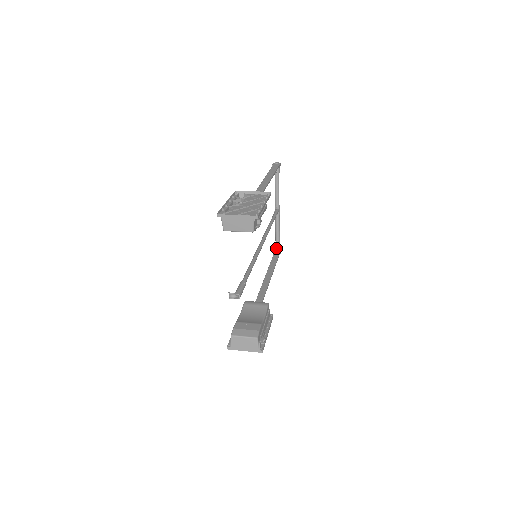
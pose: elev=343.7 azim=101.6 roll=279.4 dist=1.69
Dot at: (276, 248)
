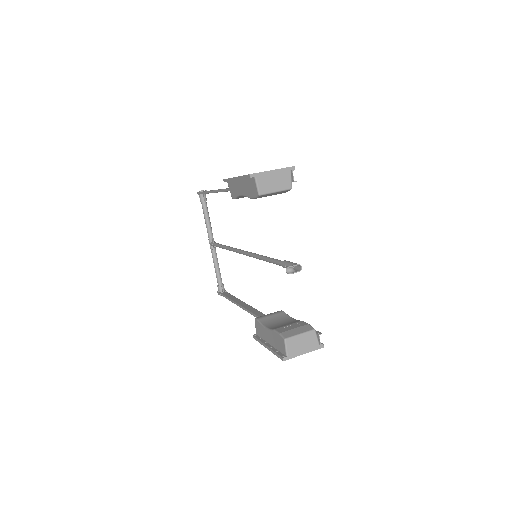
Dot at: (220, 288)
